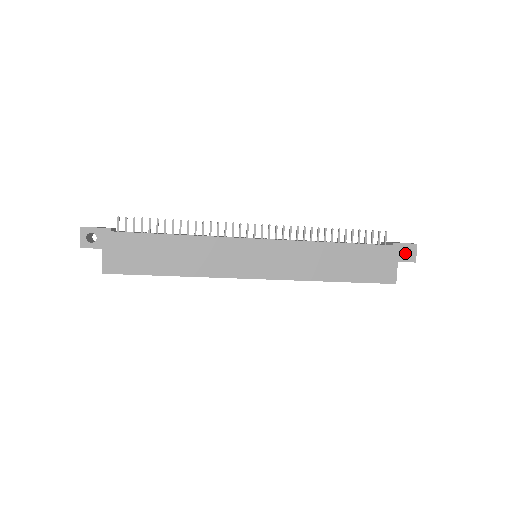
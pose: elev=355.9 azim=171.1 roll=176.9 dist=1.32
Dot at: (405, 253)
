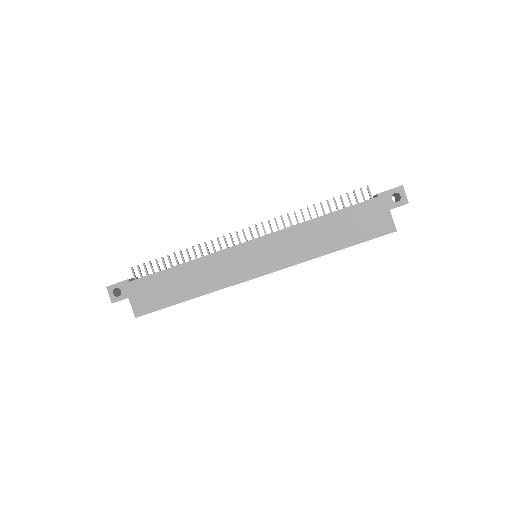
Dot at: (397, 198)
